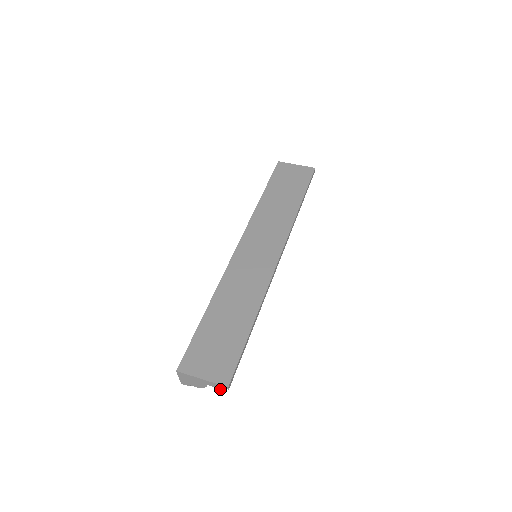
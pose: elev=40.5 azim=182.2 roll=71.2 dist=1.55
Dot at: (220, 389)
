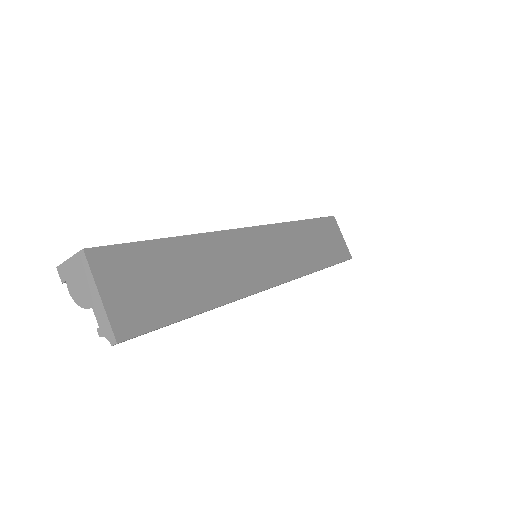
Dot at: (100, 332)
